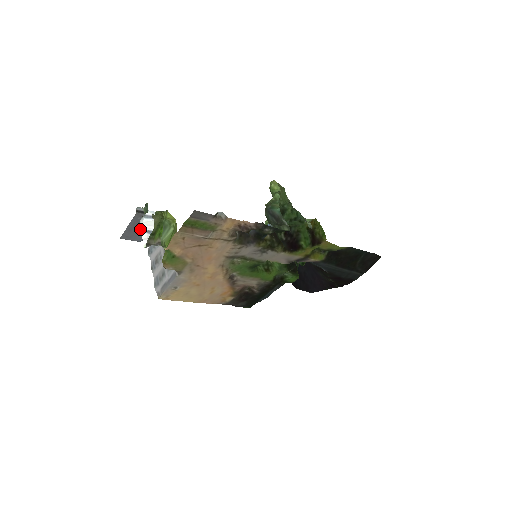
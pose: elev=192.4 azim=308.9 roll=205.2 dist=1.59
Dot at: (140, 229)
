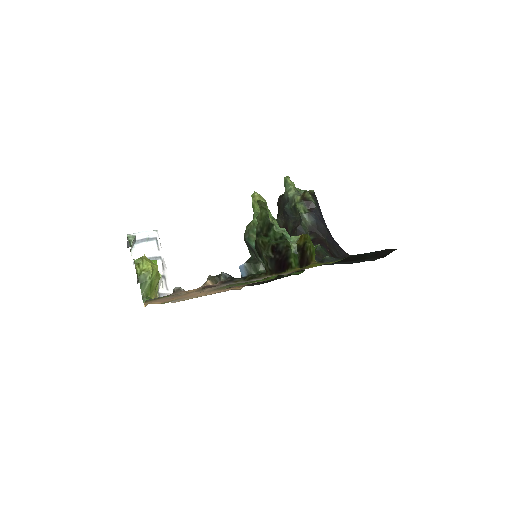
Dot at: occluded
